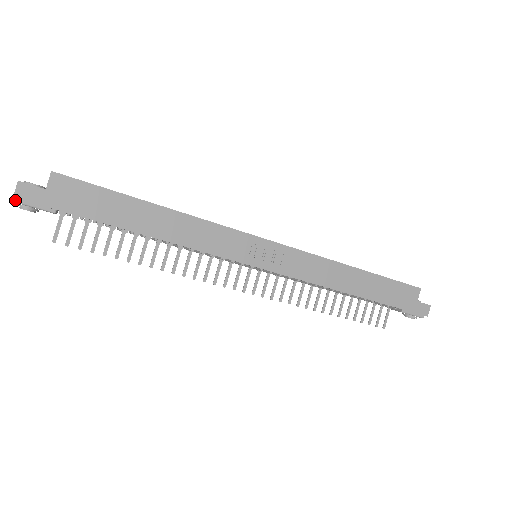
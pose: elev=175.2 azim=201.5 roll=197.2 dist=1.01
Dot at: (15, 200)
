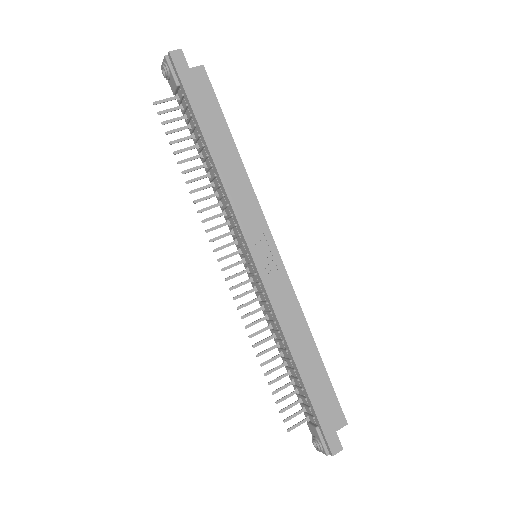
Dot at: (167, 56)
